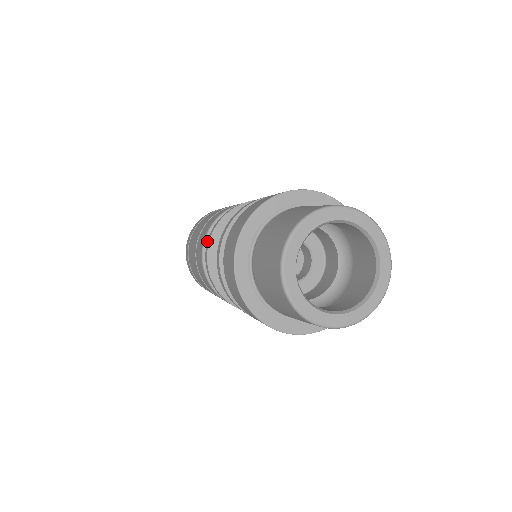
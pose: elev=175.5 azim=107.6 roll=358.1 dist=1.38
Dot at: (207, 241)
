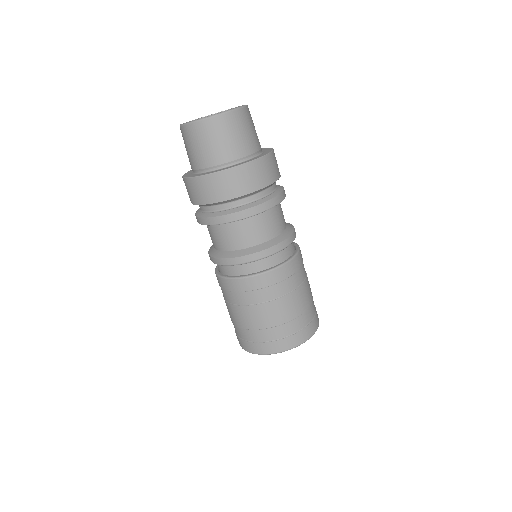
Dot at: occluded
